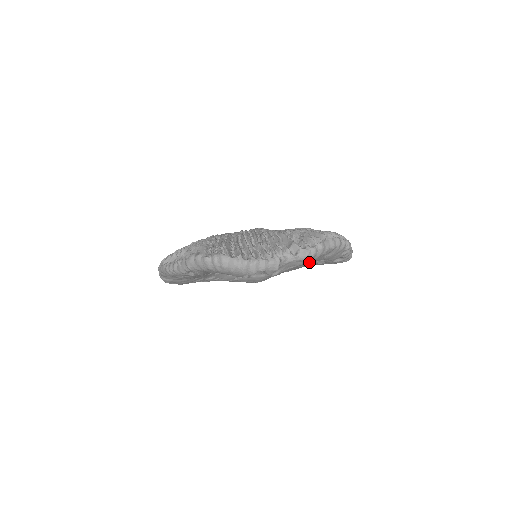
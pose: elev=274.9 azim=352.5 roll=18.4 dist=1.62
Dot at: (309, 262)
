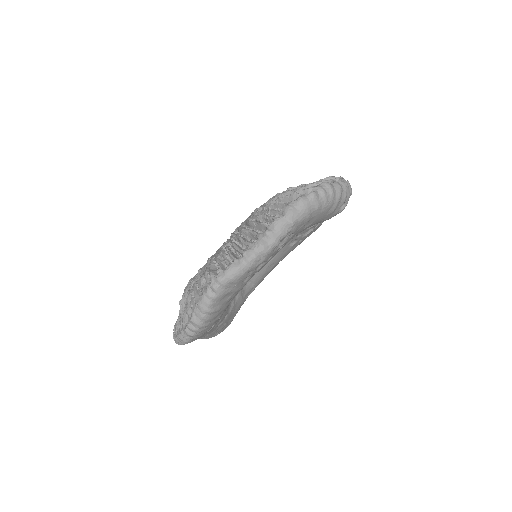
Dot at: occluded
